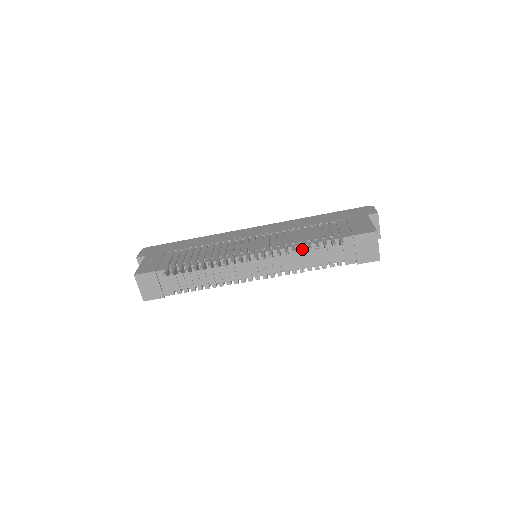
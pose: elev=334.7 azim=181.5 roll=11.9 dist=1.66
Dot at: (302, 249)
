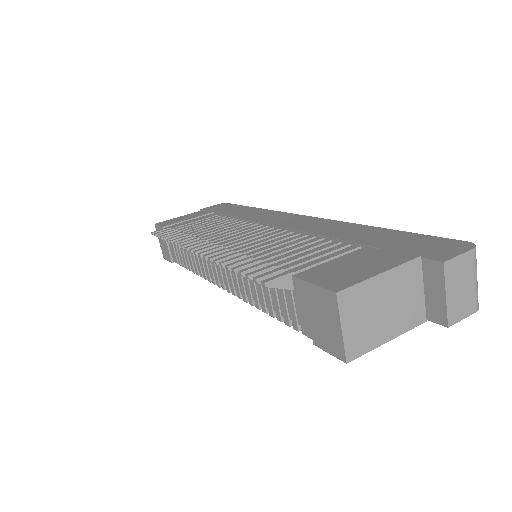
Dot at: (227, 265)
